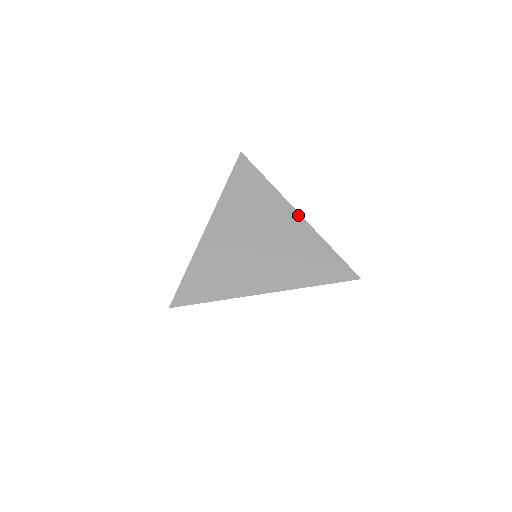
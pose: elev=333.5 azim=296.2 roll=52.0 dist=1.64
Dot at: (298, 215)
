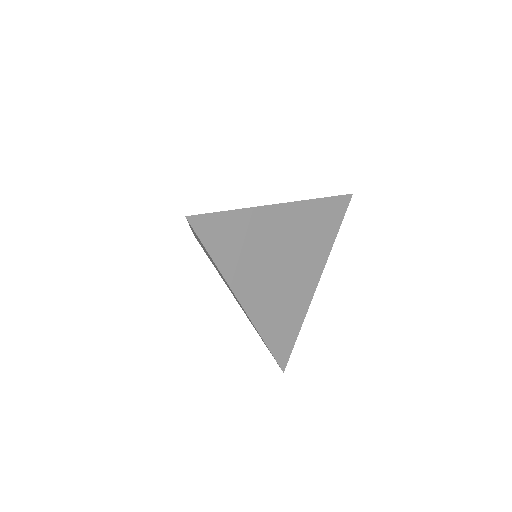
Dot at: (284, 206)
